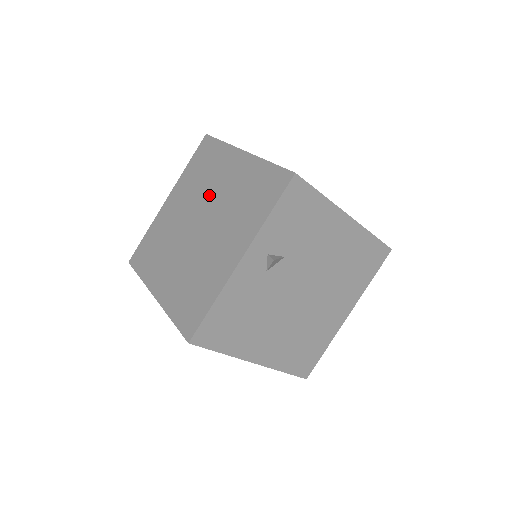
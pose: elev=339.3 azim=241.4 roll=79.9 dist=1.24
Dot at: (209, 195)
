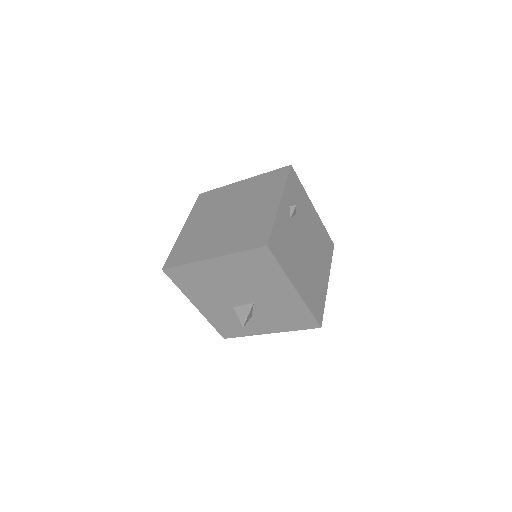
Dot at: (227, 204)
